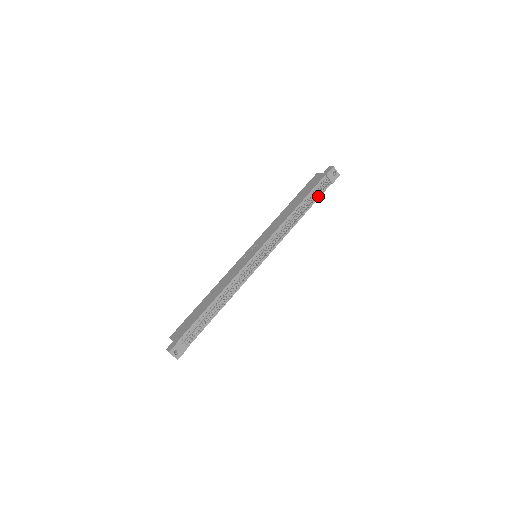
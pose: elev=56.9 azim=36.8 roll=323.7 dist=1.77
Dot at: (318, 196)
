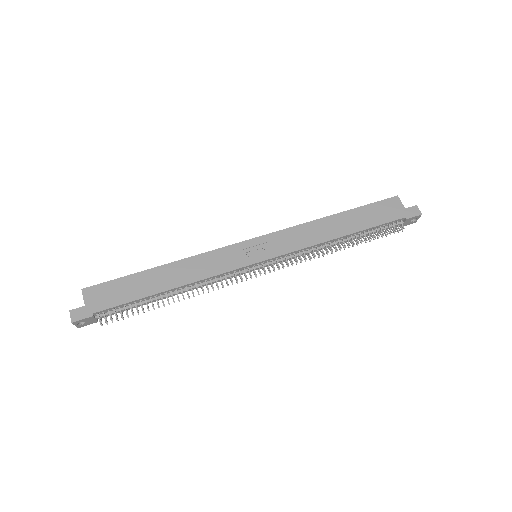
Dot at: (375, 232)
